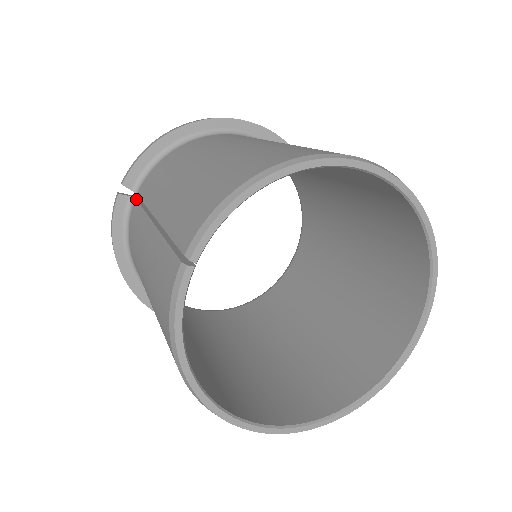
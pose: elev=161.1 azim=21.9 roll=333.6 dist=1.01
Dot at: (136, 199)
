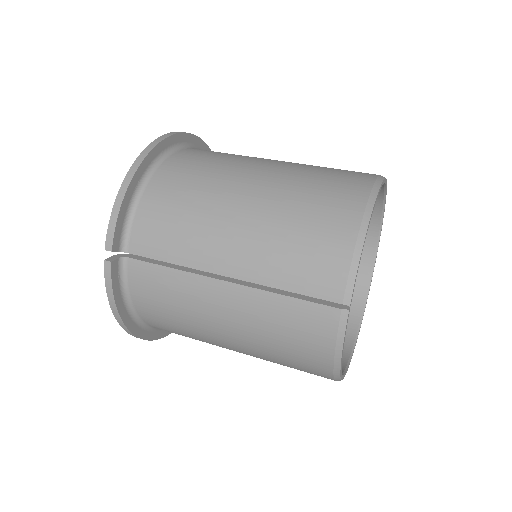
Dot at: (133, 259)
